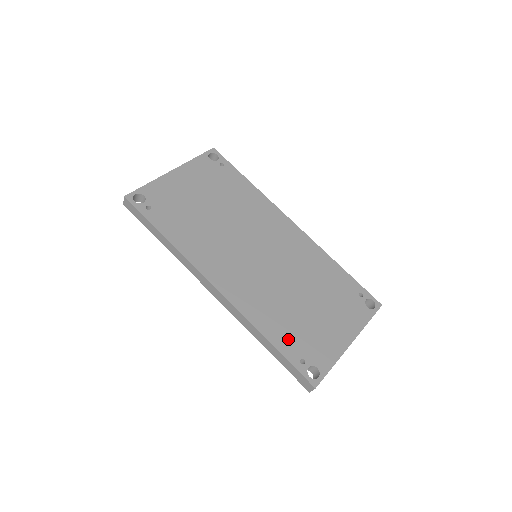
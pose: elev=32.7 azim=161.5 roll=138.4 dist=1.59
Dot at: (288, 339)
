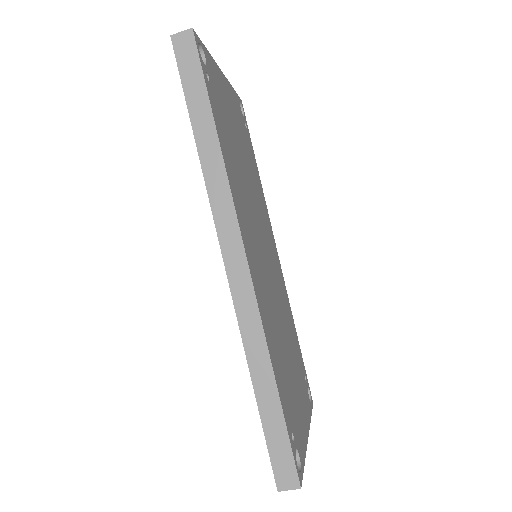
Dot at: (285, 393)
